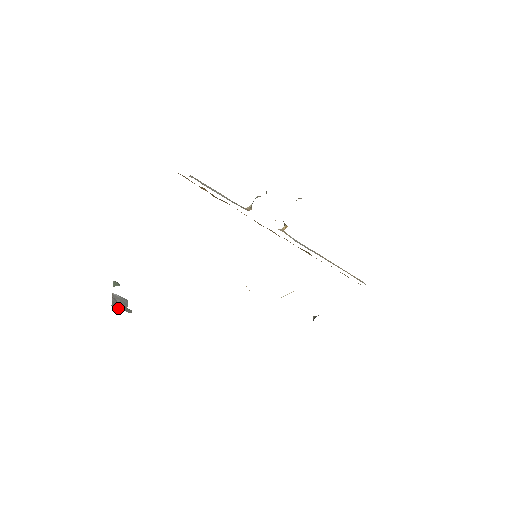
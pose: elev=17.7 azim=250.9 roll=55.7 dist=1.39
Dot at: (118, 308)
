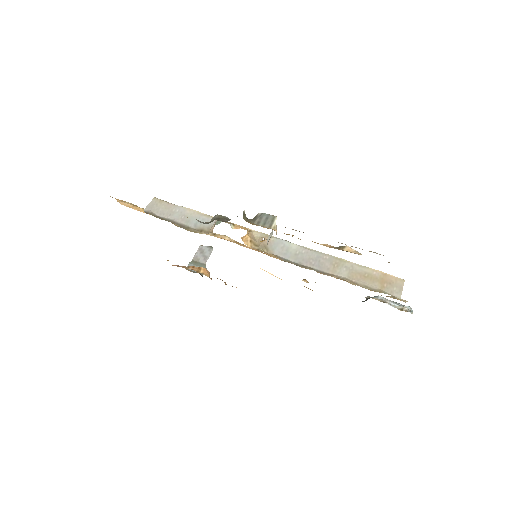
Dot at: (192, 270)
